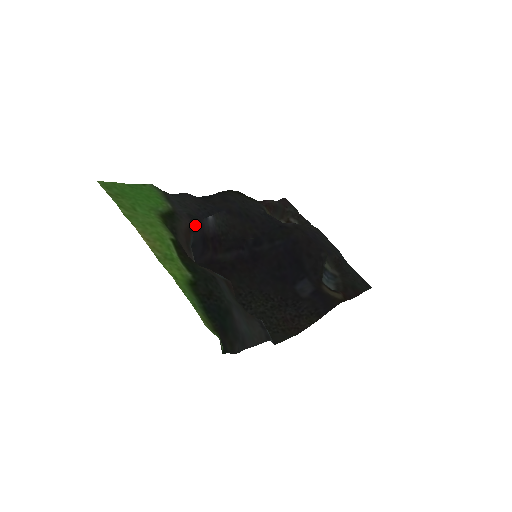
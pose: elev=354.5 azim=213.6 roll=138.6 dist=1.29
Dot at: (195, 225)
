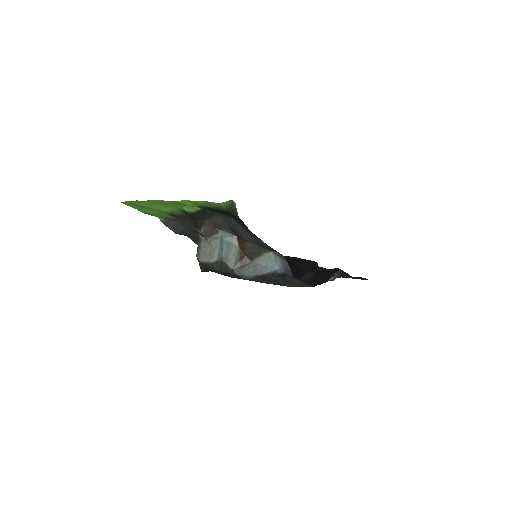
Dot at: occluded
